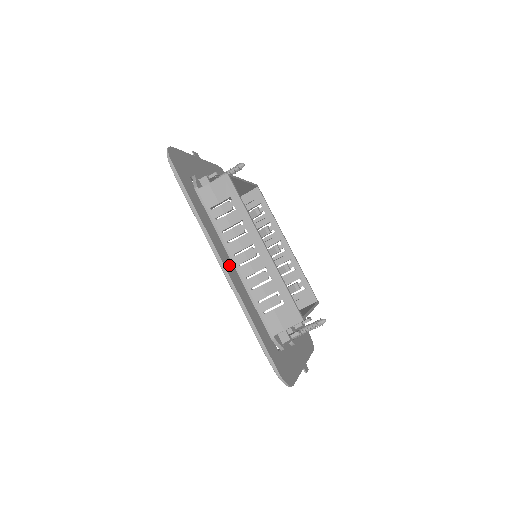
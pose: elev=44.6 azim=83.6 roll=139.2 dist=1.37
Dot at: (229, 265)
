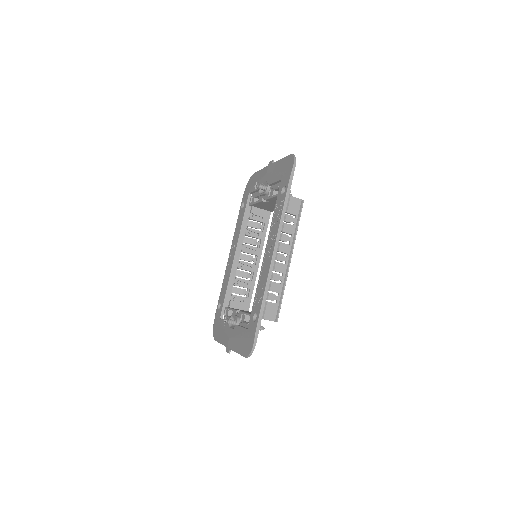
Dot at: occluded
